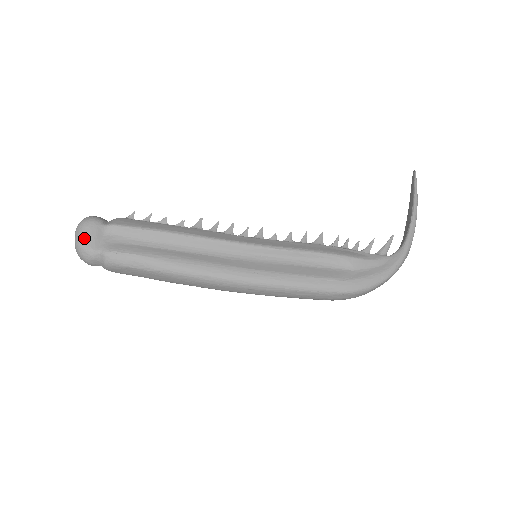
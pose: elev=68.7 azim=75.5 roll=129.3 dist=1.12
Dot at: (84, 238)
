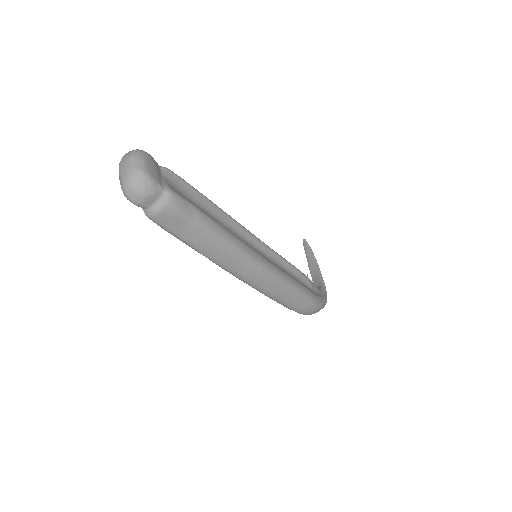
Dot at: (148, 167)
